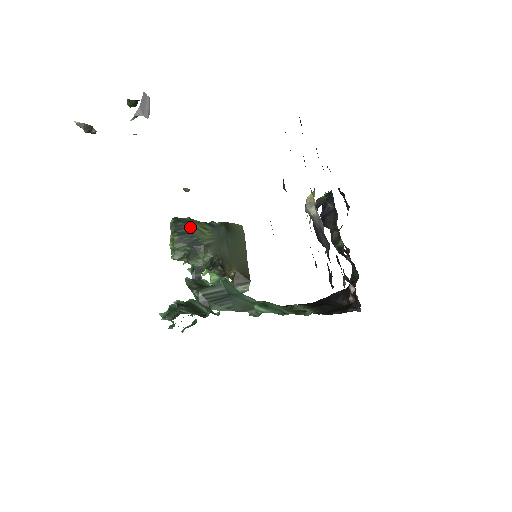
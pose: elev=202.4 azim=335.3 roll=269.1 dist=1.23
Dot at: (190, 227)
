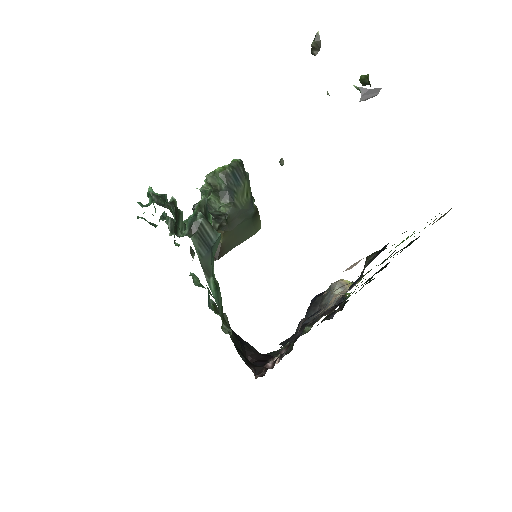
Dot at: (243, 180)
